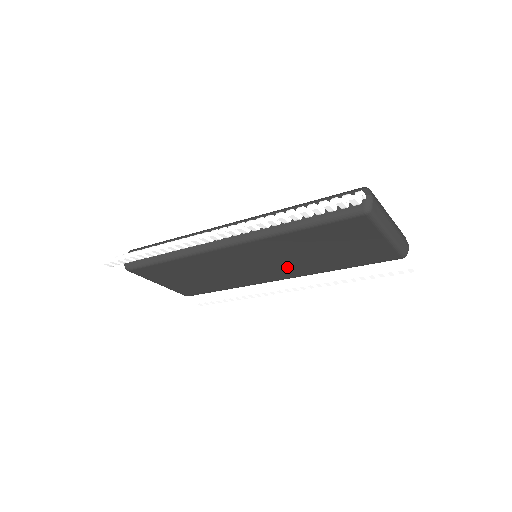
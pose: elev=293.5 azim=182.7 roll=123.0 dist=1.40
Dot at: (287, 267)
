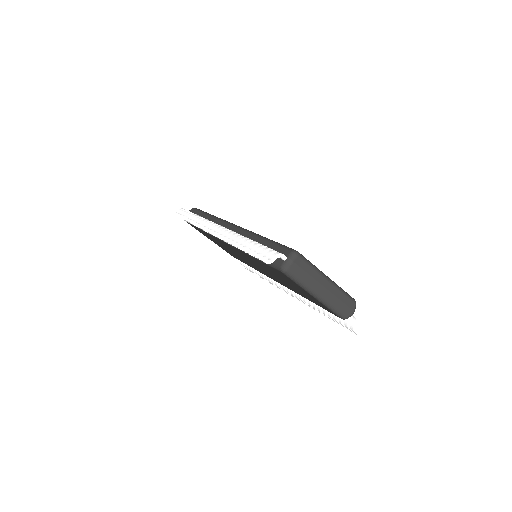
Dot at: (272, 276)
